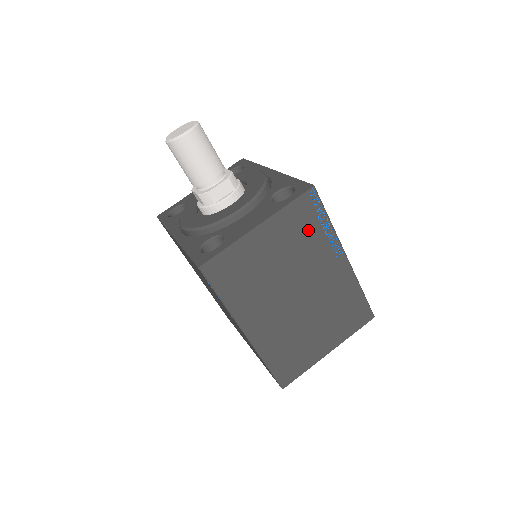
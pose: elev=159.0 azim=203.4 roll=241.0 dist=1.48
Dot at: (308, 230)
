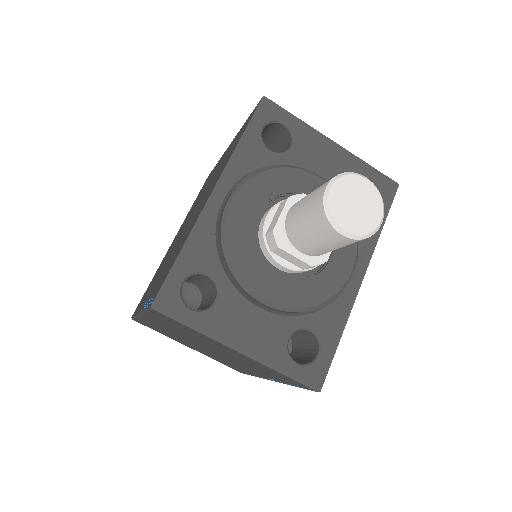
Dot at: (272, 374)
